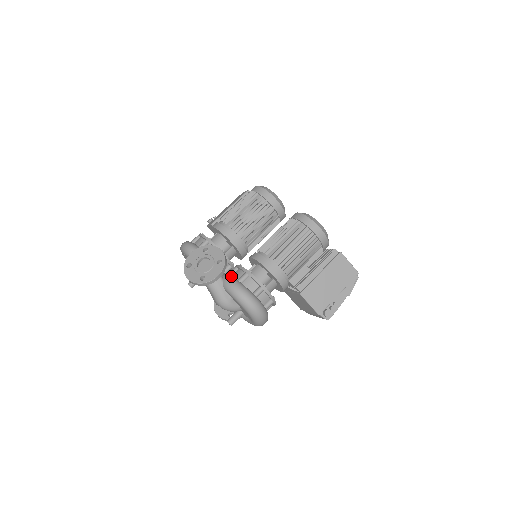
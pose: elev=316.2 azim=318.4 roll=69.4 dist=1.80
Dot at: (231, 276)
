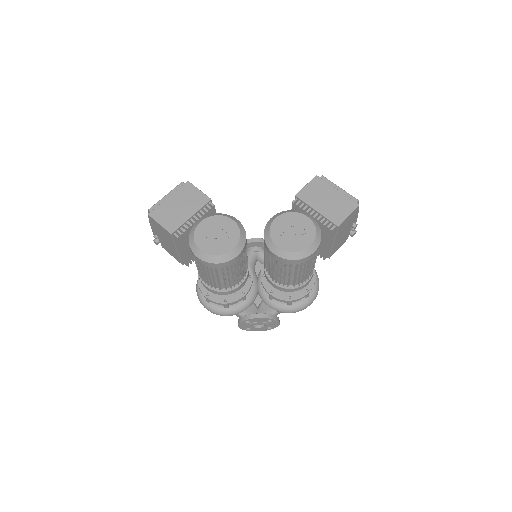
Dot at: (280, 307)
